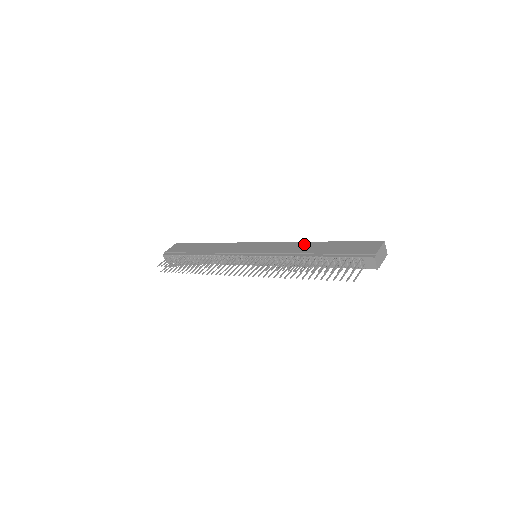
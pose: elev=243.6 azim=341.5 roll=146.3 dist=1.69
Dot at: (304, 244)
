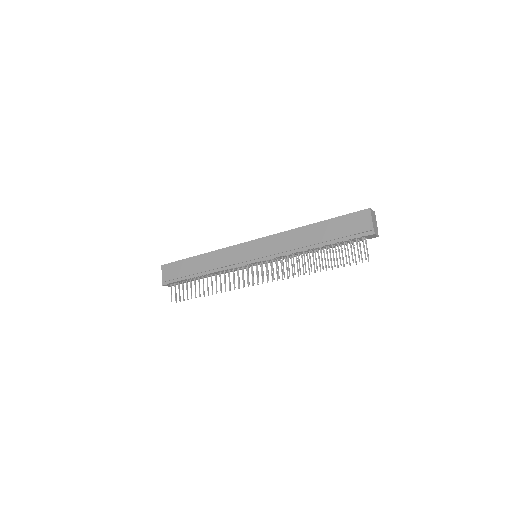
Dot at: (296, 233)
